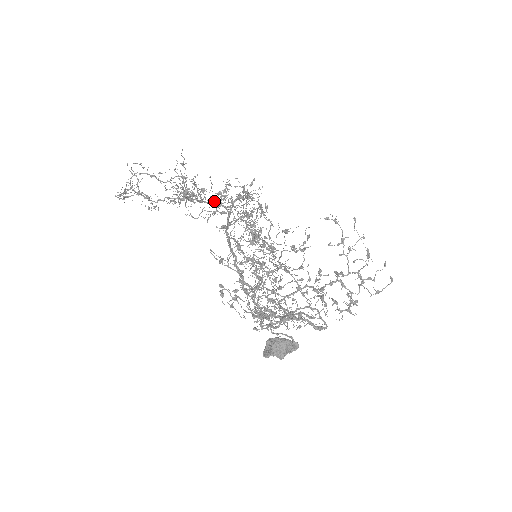
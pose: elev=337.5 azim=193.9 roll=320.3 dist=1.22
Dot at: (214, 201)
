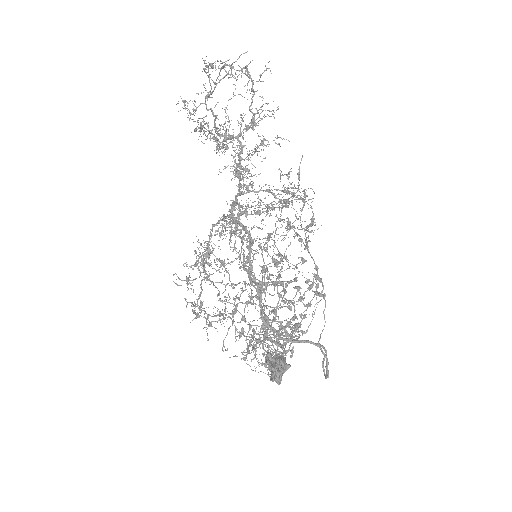
Dot at: (236, 168)
